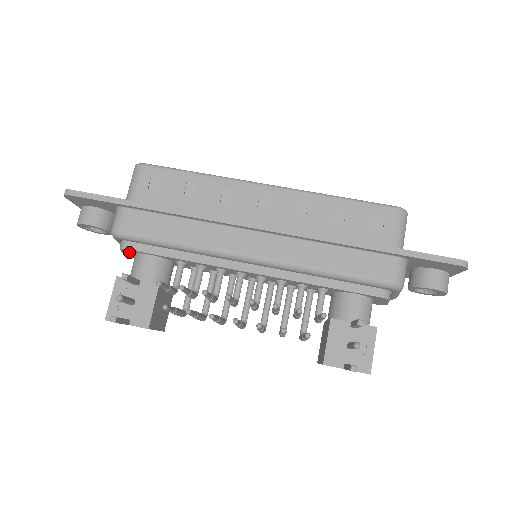
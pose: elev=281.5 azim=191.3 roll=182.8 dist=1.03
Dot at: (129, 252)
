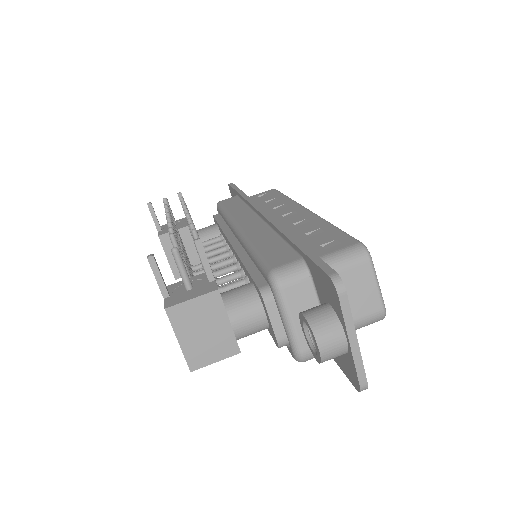
Dot at: occluded
